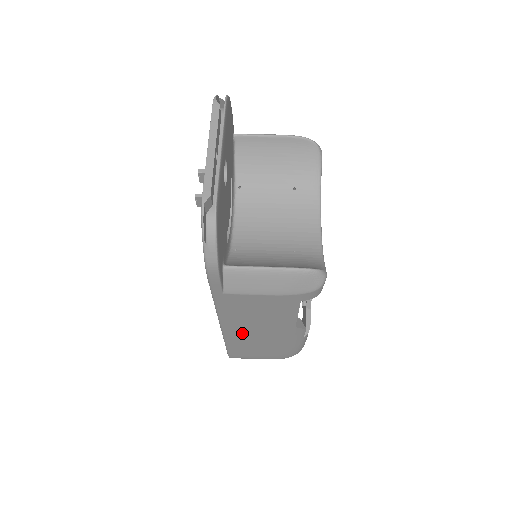
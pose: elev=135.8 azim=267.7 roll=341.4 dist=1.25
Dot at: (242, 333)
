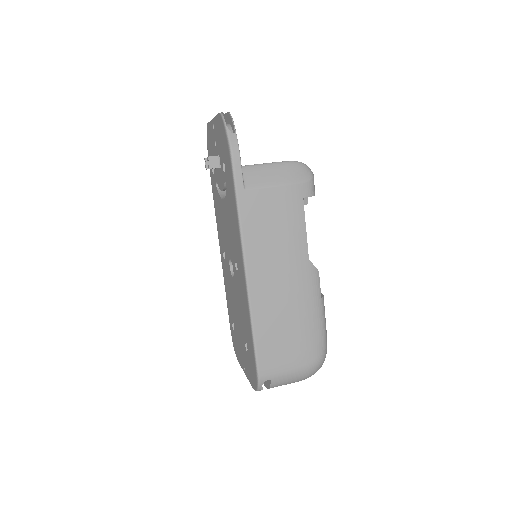
Dot at: (266, 286)
